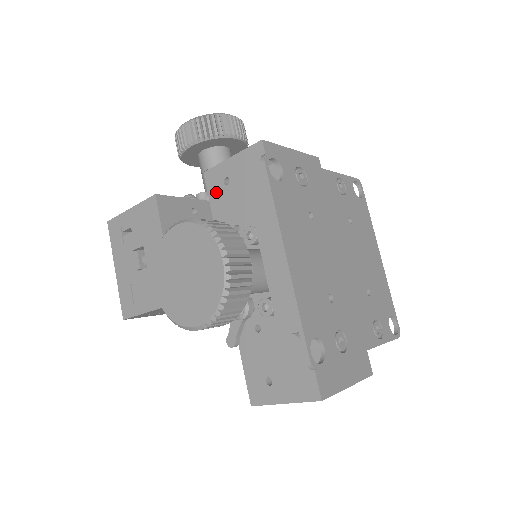
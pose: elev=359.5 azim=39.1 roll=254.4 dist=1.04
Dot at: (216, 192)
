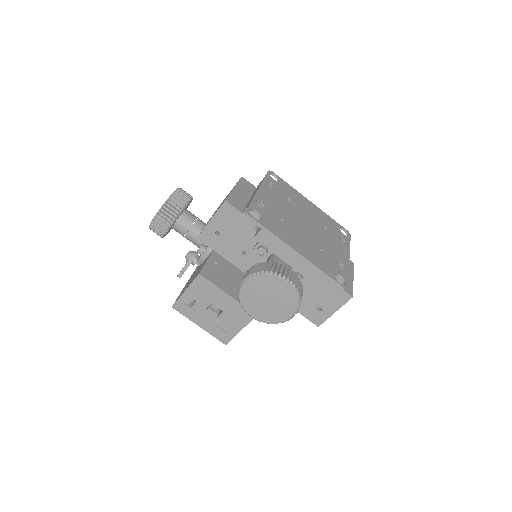
Dot at: (215, 243)
